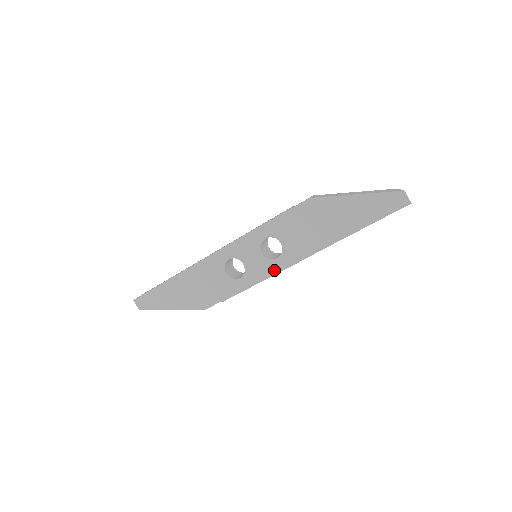
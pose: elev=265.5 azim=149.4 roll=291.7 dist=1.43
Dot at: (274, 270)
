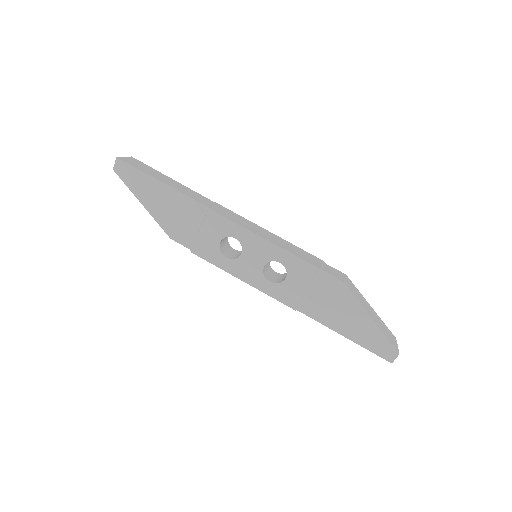
Dot at: (257, 284)
